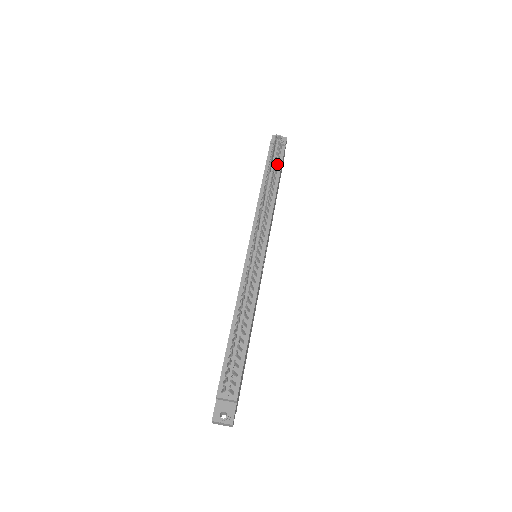
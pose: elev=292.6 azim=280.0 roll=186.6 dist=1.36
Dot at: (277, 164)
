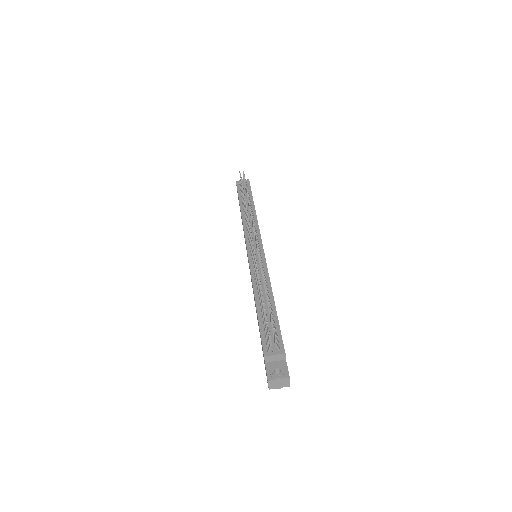
Dot at: occluded
